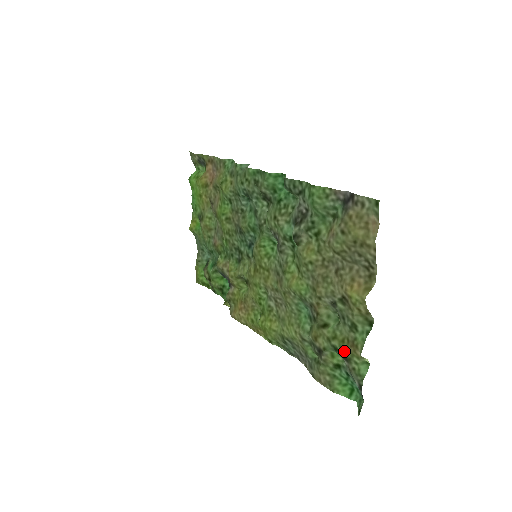
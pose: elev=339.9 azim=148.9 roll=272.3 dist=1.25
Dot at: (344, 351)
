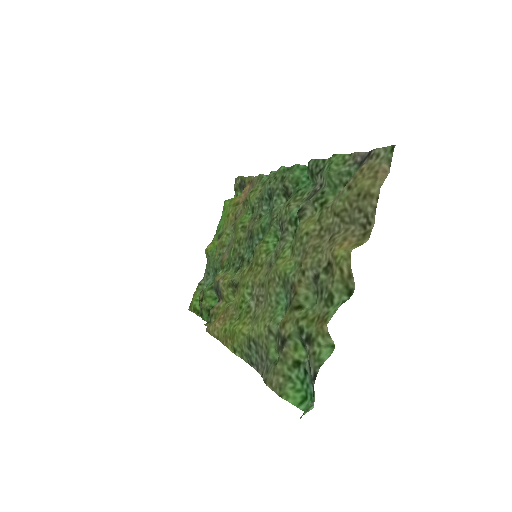
Dot at: (310, 330)
